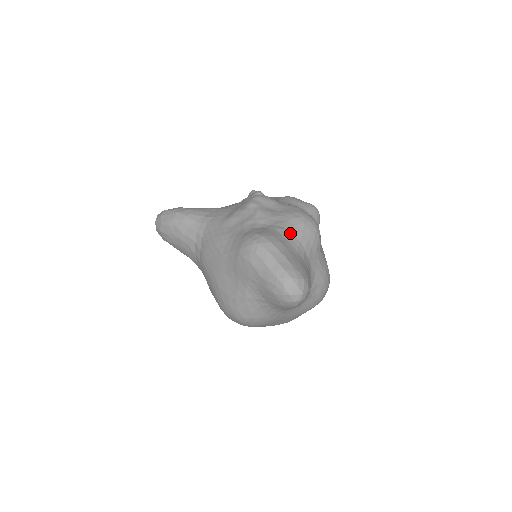
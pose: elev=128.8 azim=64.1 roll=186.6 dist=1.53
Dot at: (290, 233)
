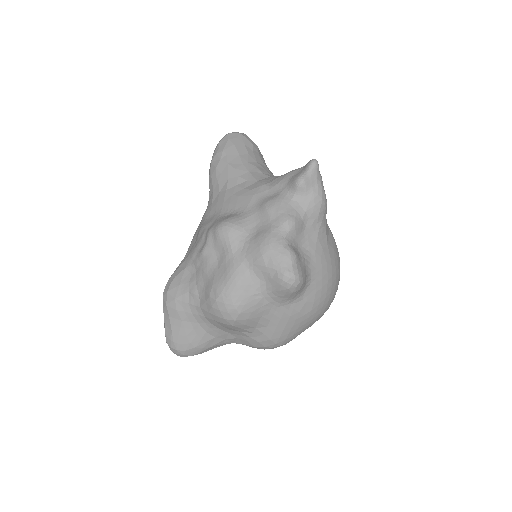
Dot at: (198, 304)
